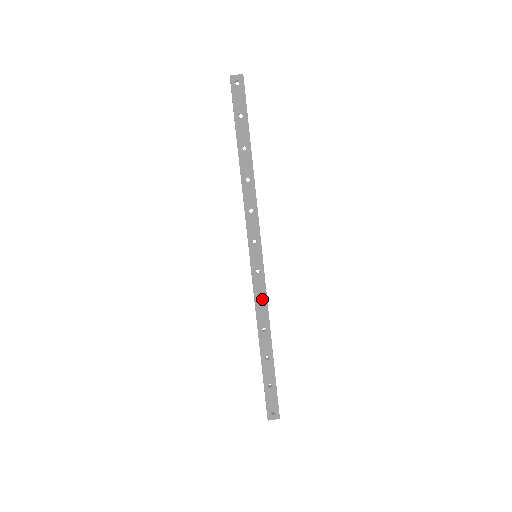
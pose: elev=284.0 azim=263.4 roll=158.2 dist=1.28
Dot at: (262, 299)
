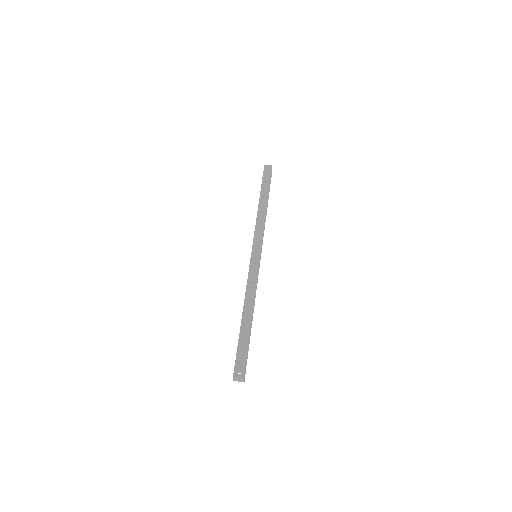
Dot at: (253, 281)
